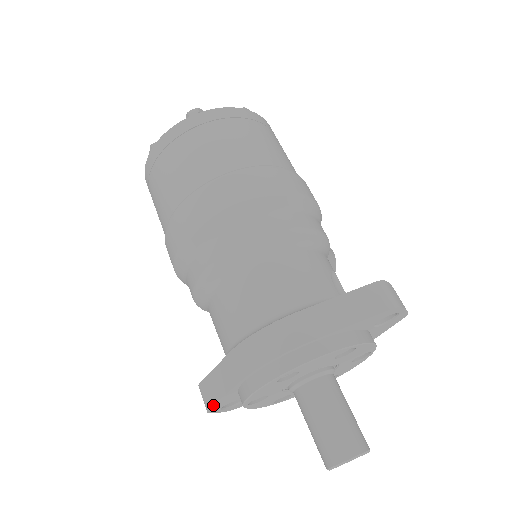
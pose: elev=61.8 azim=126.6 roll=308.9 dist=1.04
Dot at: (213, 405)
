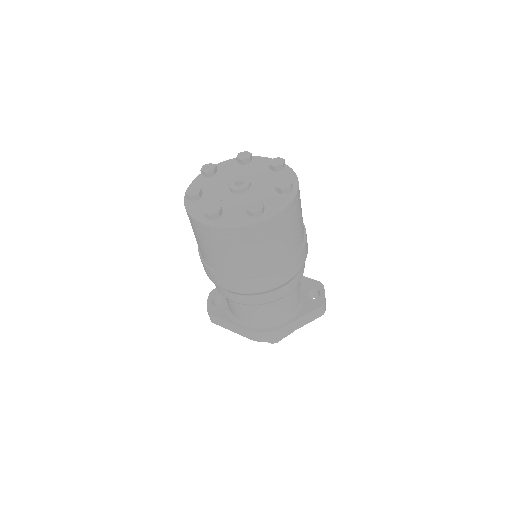
Dot at: occluded
